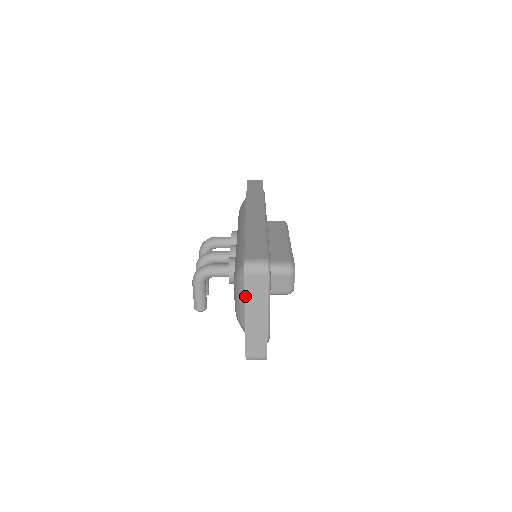
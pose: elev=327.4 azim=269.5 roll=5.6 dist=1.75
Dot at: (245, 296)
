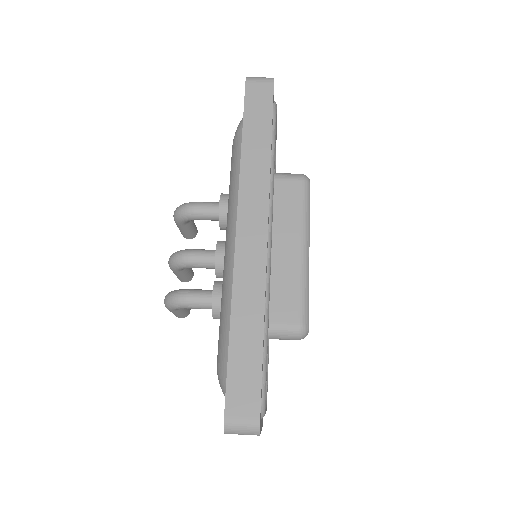
Dot at: occluded
